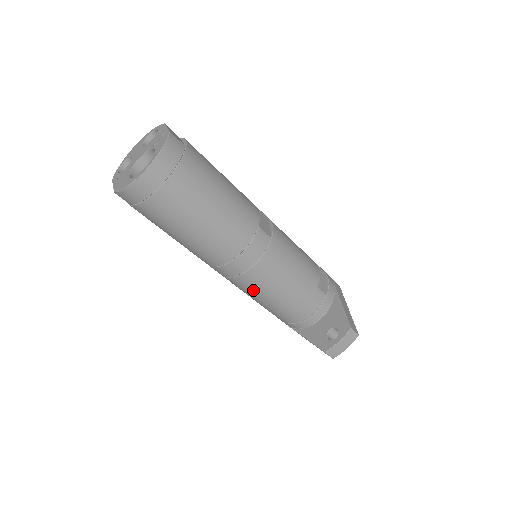
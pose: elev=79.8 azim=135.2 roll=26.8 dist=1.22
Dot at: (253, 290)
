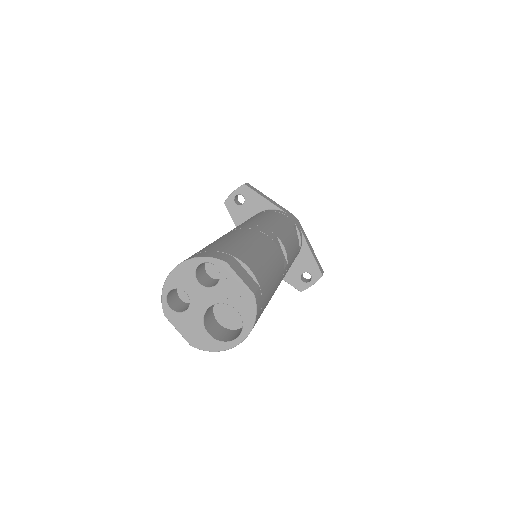
Dot at: occluded
